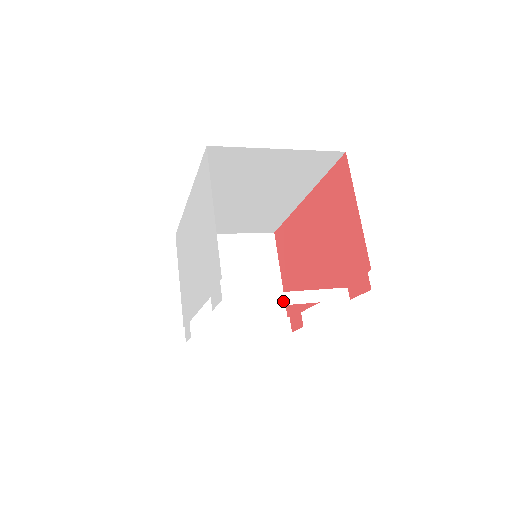
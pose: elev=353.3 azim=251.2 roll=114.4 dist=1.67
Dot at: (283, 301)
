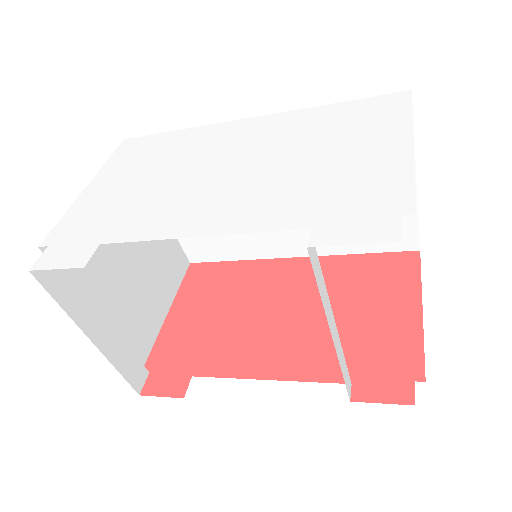
Dot at: (333, 332)
